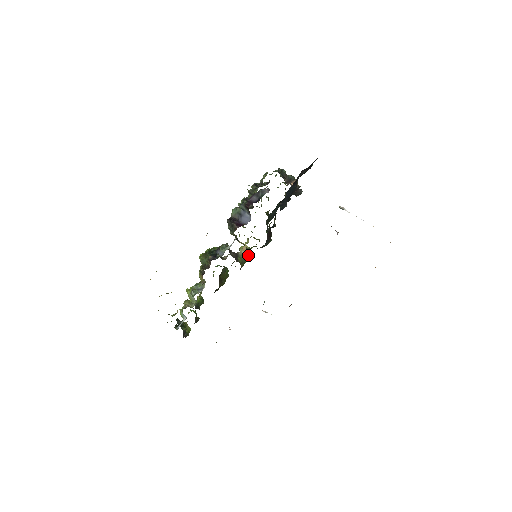
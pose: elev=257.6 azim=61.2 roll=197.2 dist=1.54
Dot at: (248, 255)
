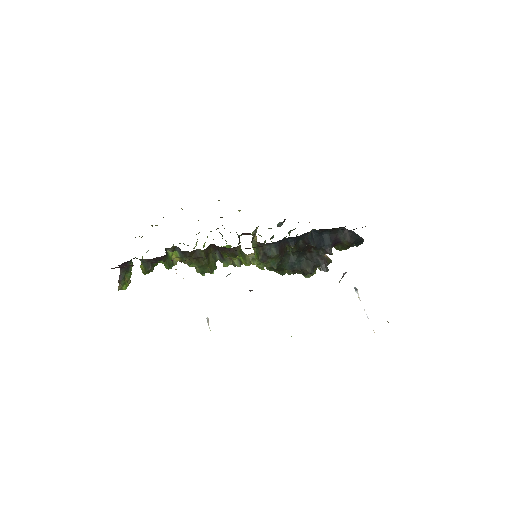
Dot at: (247, 262)
